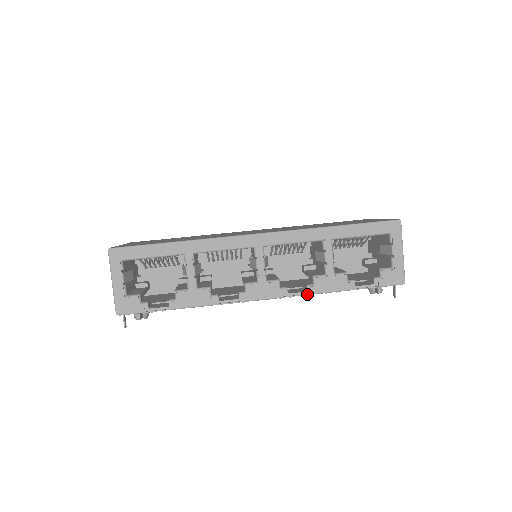
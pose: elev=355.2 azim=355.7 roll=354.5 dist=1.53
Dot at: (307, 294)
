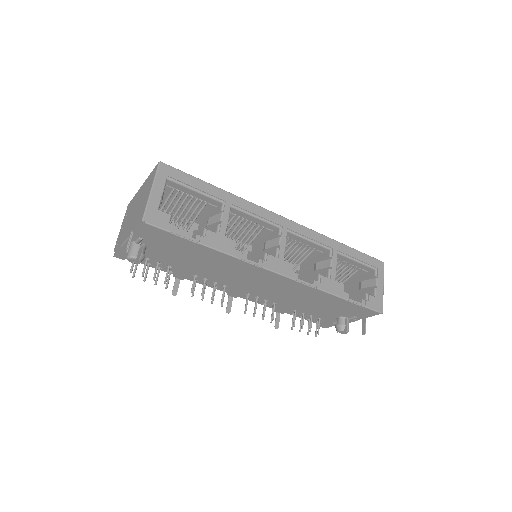
Dot at: (313, 287)
